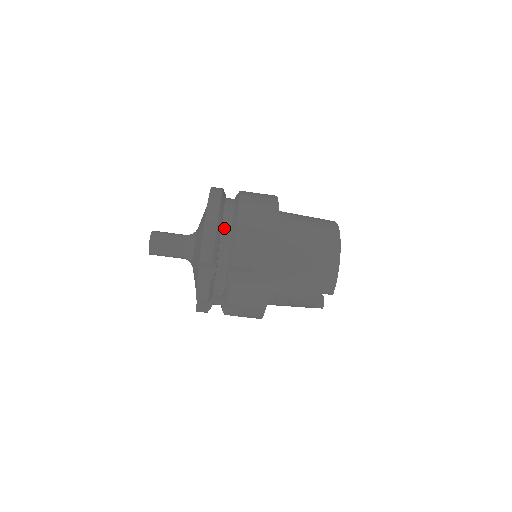
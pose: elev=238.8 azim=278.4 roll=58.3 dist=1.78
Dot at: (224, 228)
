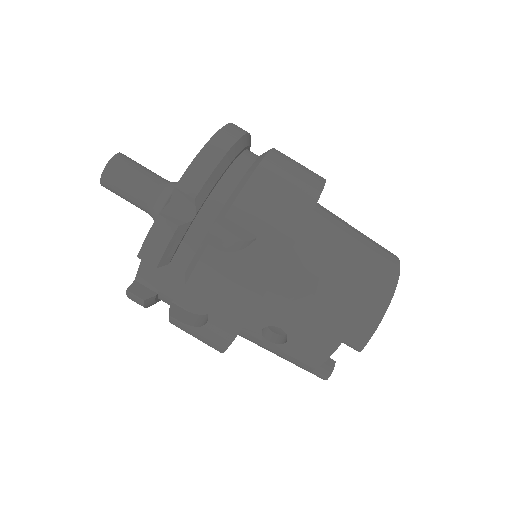
Dot at: (235, 166)
